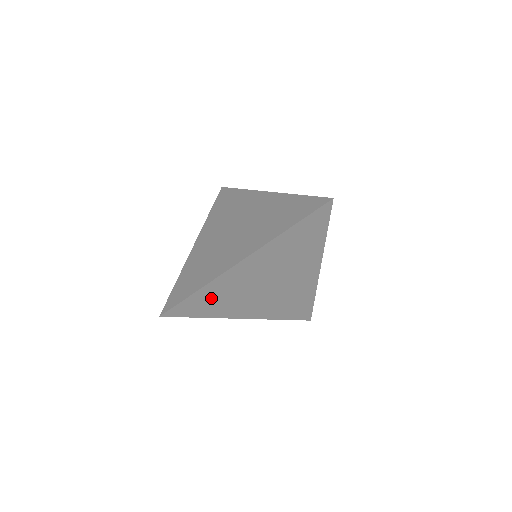
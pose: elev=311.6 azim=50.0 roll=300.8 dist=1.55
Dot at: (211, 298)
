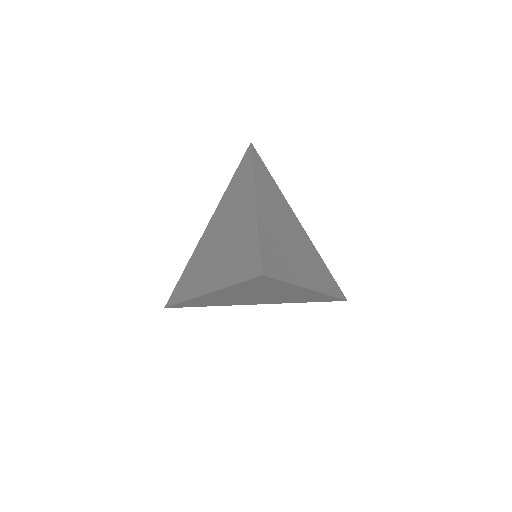
Dot at: (274, 250)
